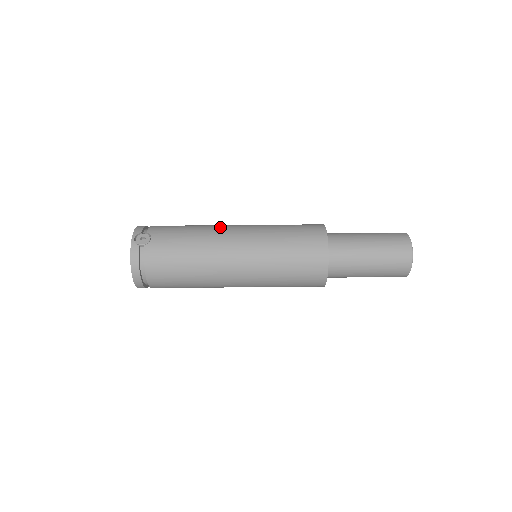
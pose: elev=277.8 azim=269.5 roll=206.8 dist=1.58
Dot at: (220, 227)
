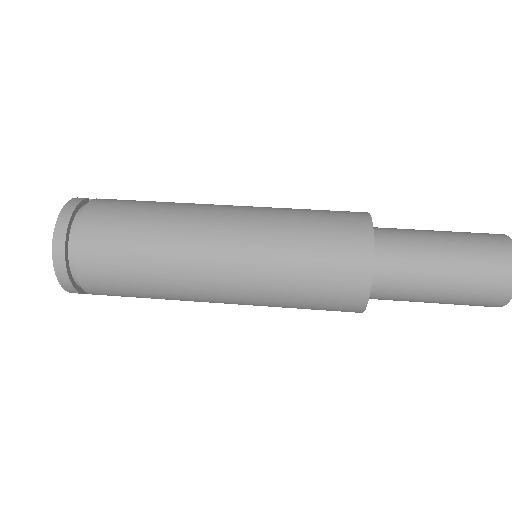
Dot at: occluded
